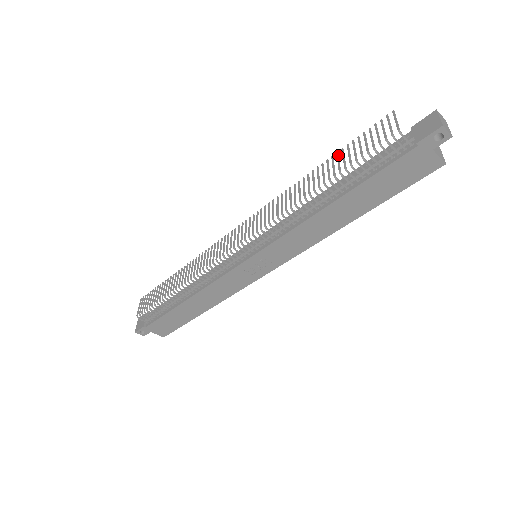
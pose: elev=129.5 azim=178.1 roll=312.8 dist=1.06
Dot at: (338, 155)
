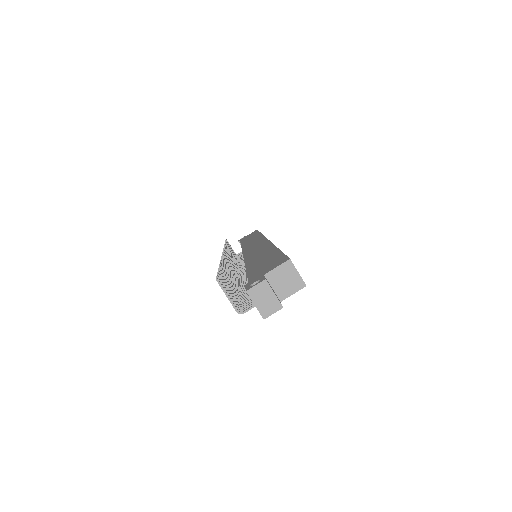
Dot at: occluded
